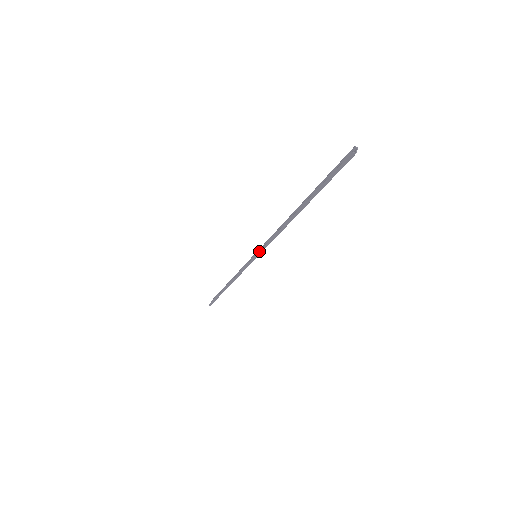
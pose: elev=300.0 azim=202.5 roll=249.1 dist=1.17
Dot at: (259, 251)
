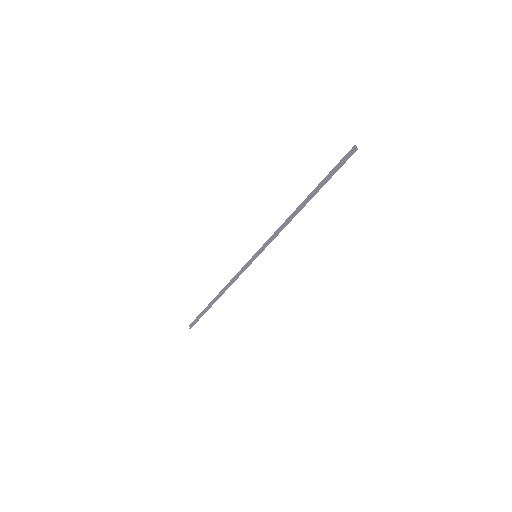
Dot at: (262, 249)
